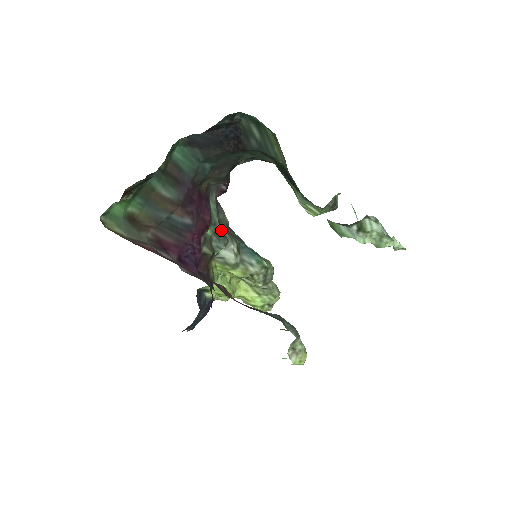
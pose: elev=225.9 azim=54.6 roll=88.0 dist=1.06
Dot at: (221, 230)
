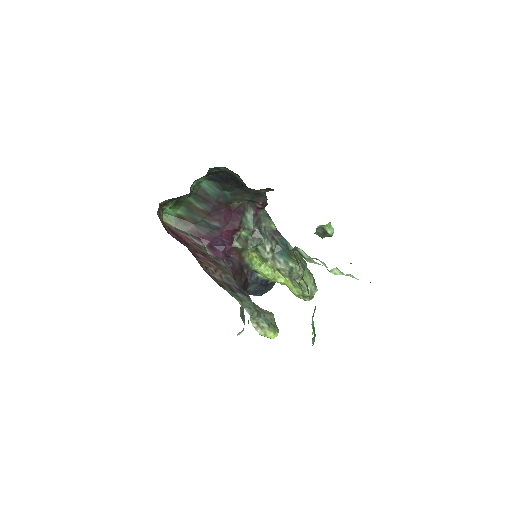
Dot at: (258, 233)
